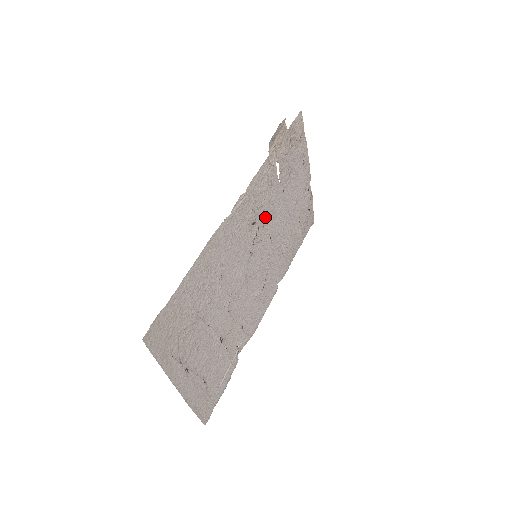
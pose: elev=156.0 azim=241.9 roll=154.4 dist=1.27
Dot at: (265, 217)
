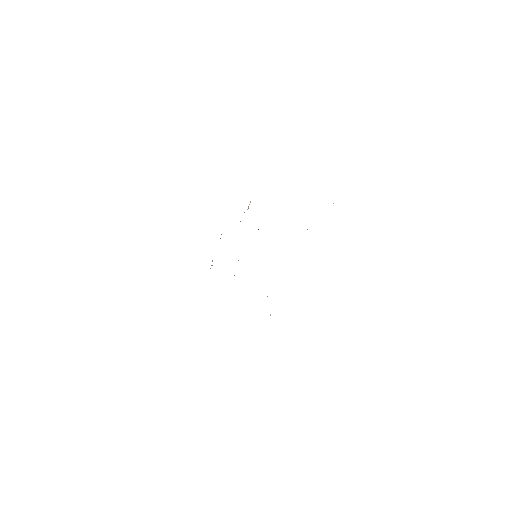
Dot at: occluded
